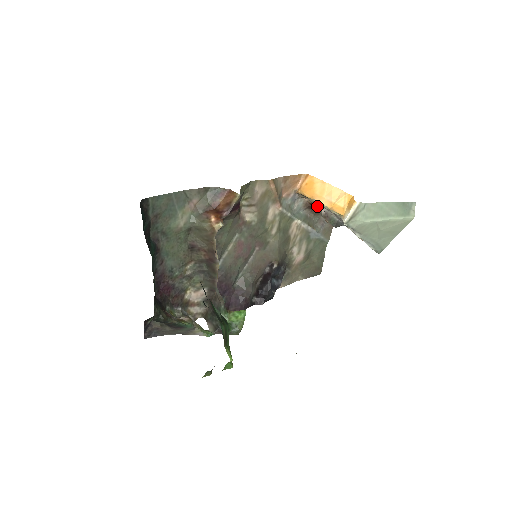
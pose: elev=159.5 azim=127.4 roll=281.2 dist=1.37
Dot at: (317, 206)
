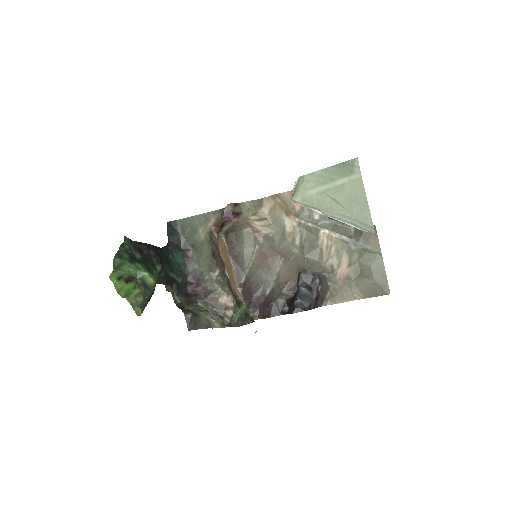
Dot at: occluded
